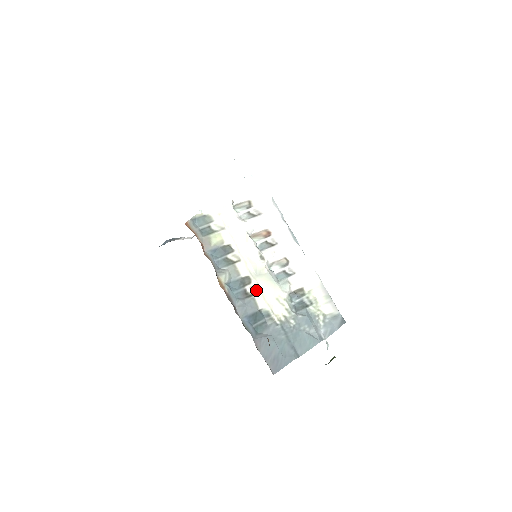
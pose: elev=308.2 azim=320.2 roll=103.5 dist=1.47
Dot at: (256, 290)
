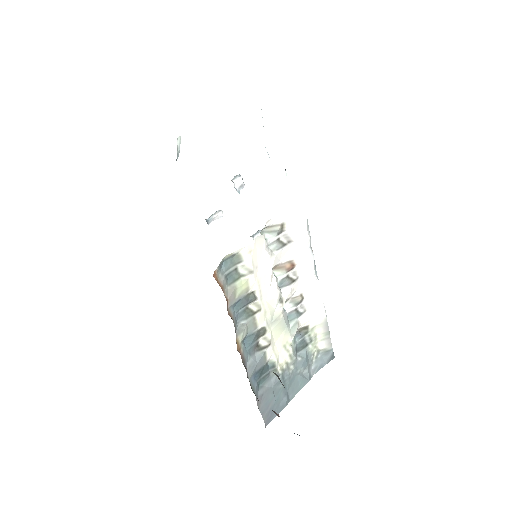
Dot at: (268, 342)
